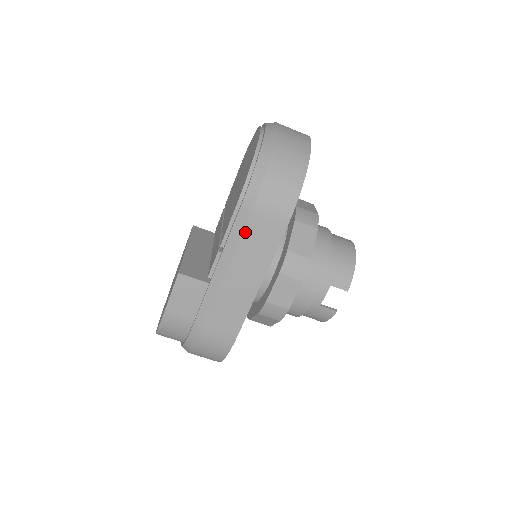
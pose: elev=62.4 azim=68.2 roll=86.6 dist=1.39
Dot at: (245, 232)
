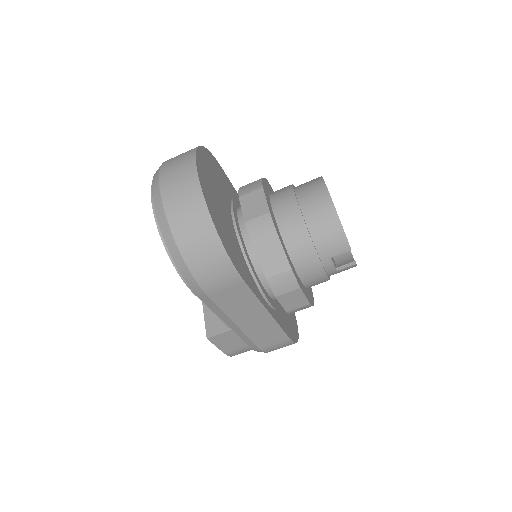
Dot at: (218, 304)
